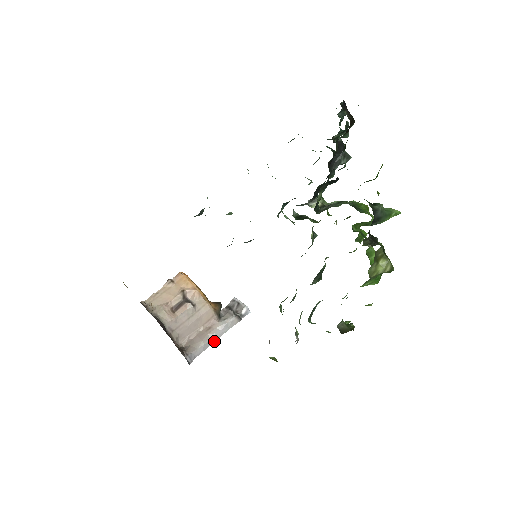
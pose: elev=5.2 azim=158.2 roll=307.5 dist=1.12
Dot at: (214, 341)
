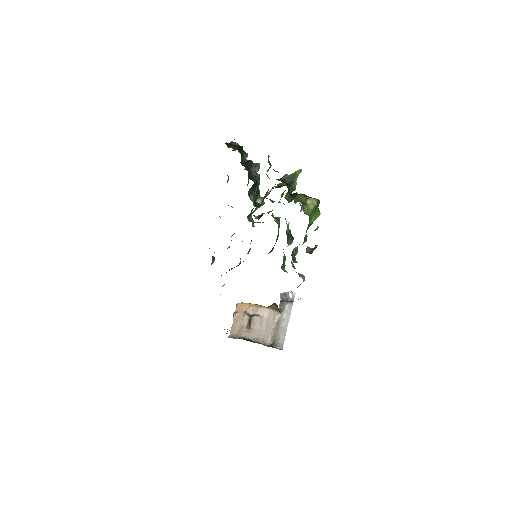
Dot at: occluded
